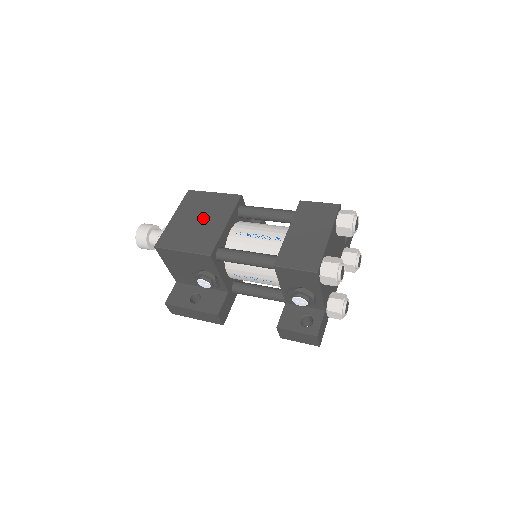
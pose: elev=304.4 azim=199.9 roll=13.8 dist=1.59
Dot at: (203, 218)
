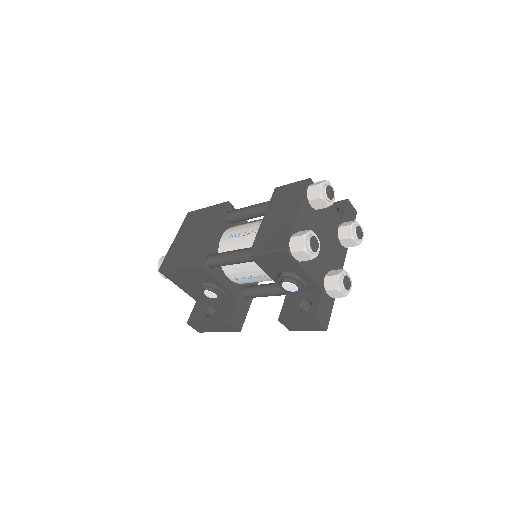
Dot at: (196, 233)
